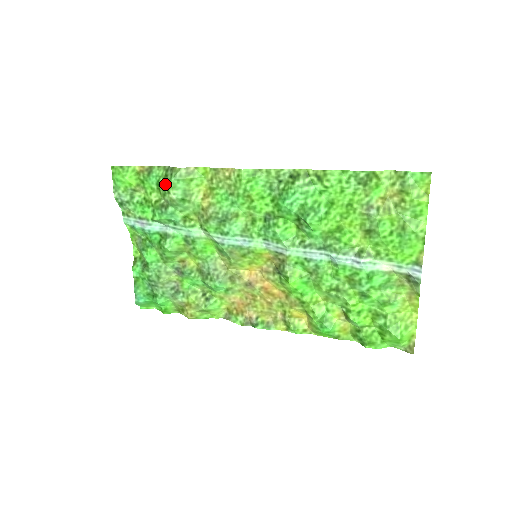
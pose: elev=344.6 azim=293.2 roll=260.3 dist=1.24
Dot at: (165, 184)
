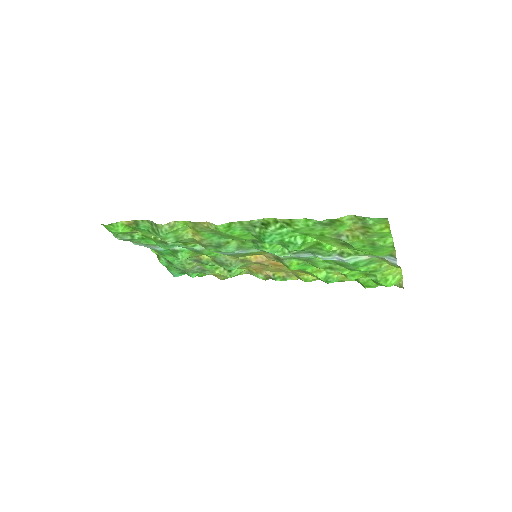
Dot at: (156, 235)
